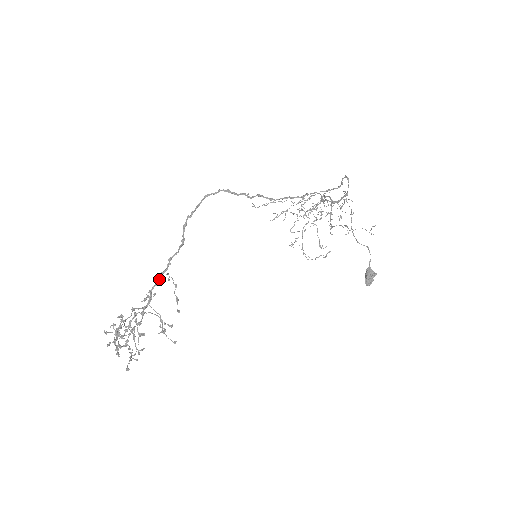
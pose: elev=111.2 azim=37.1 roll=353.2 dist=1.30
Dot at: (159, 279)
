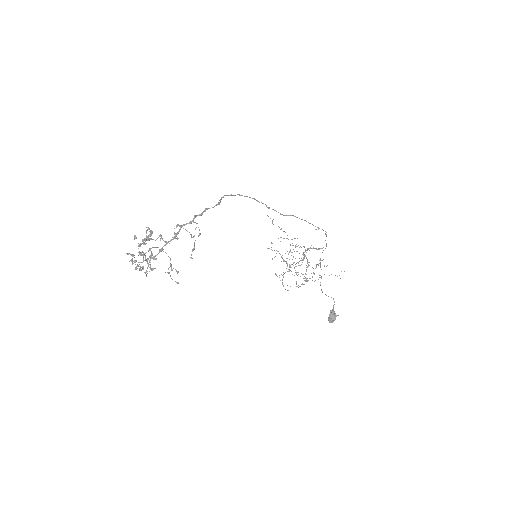
Dot at: (192, 220)
